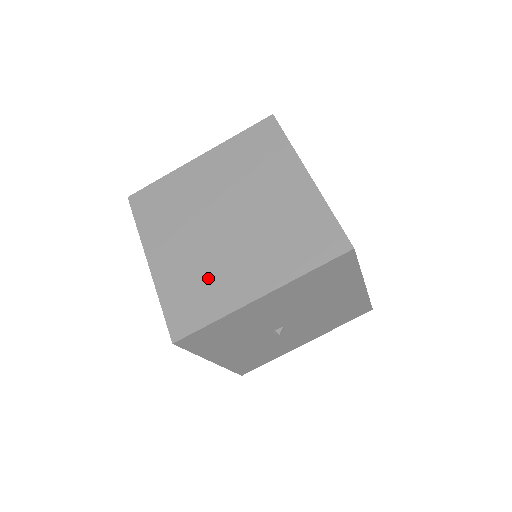
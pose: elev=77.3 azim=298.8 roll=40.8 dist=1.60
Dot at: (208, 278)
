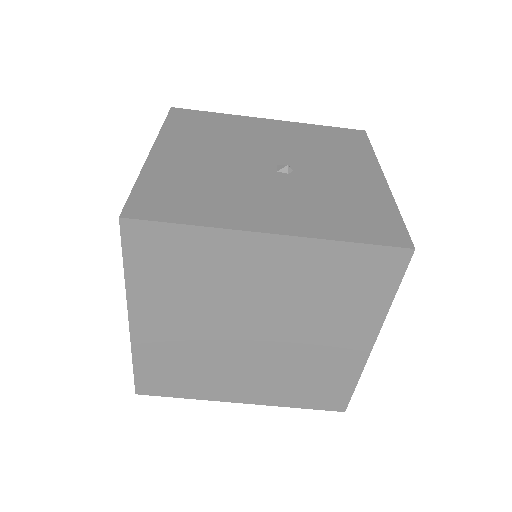
Dot at: (199, 369)
